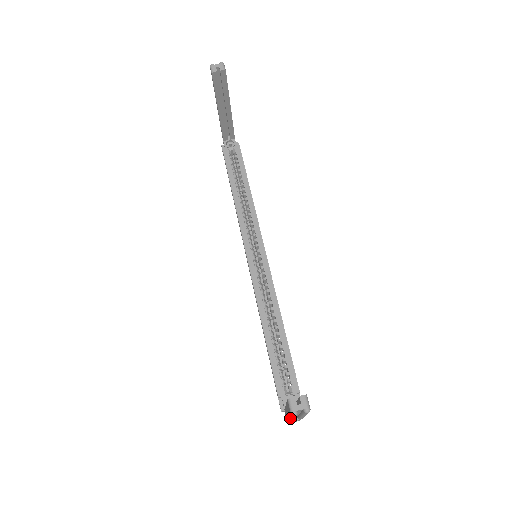
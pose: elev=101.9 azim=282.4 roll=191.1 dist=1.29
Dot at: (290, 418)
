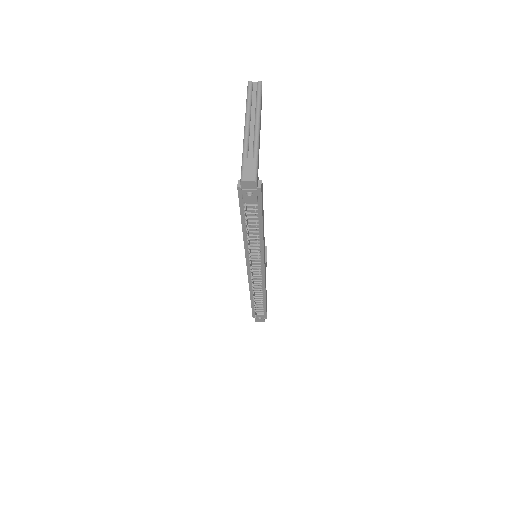
Dot at: (246, 111)
